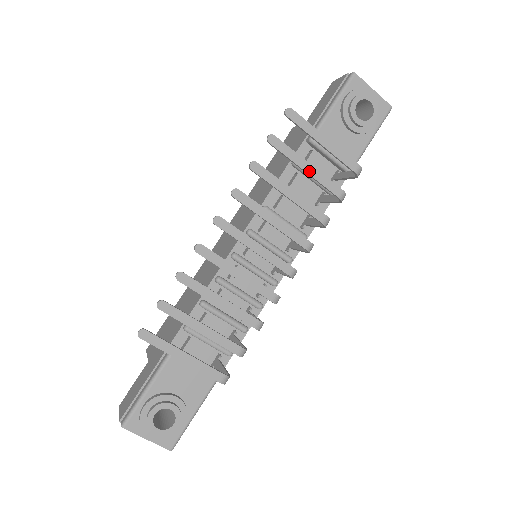
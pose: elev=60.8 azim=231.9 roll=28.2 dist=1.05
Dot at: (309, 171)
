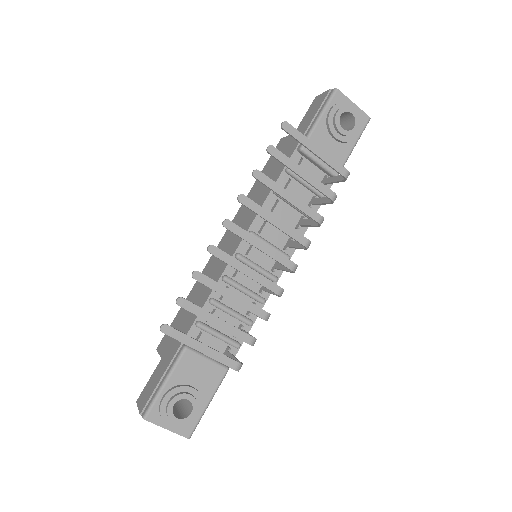
Dot at: (304, 177)
